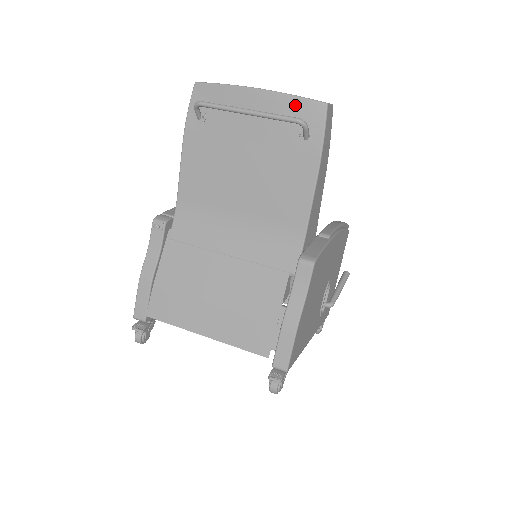
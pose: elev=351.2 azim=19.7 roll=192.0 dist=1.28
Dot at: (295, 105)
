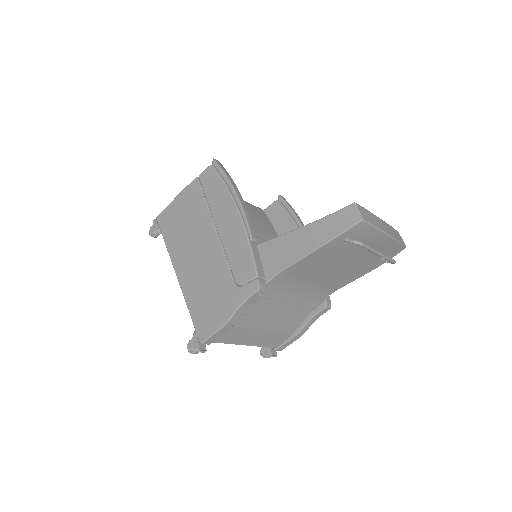
Dot at: (396, 247)
